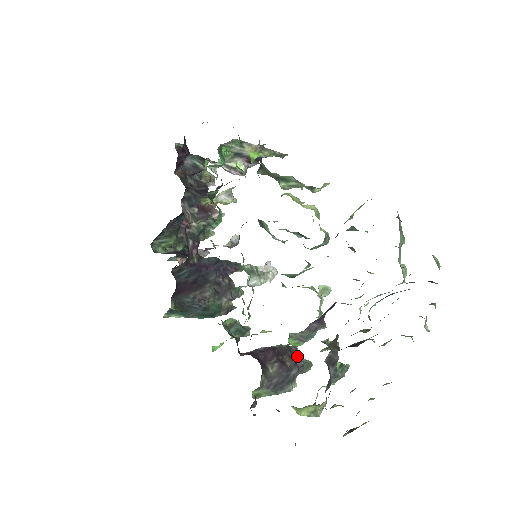
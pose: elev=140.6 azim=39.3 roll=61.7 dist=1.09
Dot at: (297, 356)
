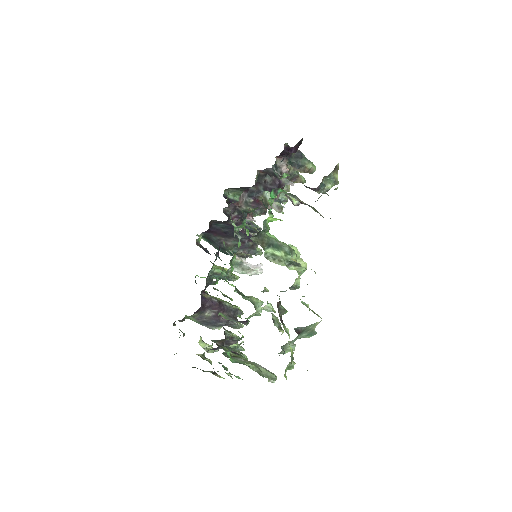
Dot at: (236, 317)
